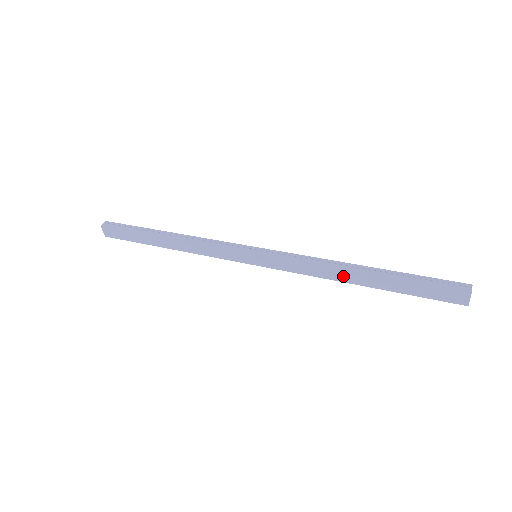
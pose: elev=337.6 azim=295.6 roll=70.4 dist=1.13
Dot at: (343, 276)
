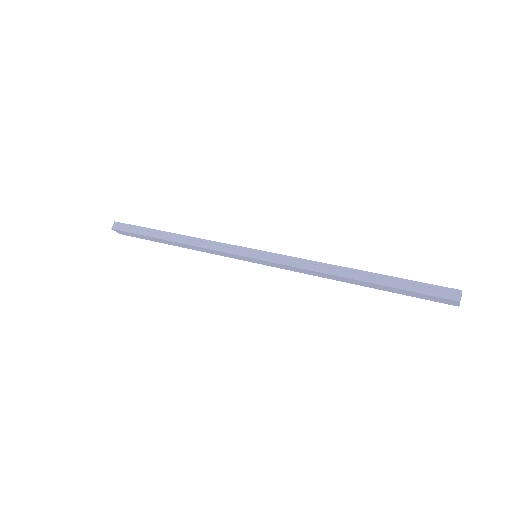
Dot at: (338, 278)
